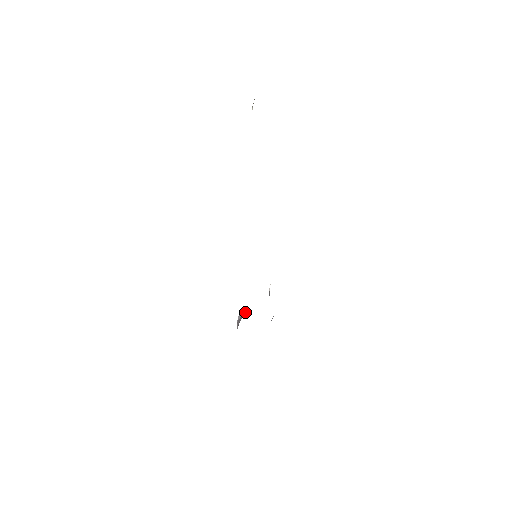
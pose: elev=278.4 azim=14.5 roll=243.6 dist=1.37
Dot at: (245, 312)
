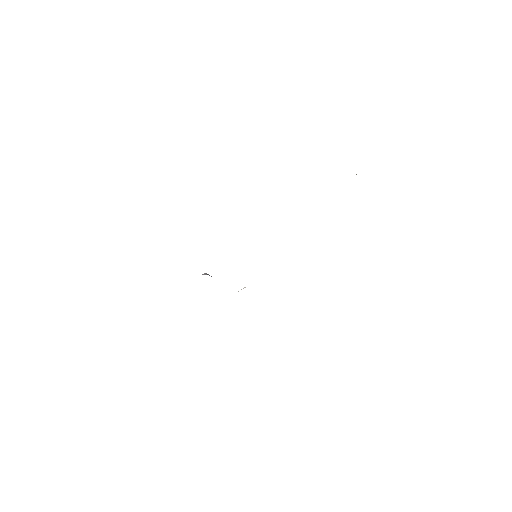
Dot at: occluded
